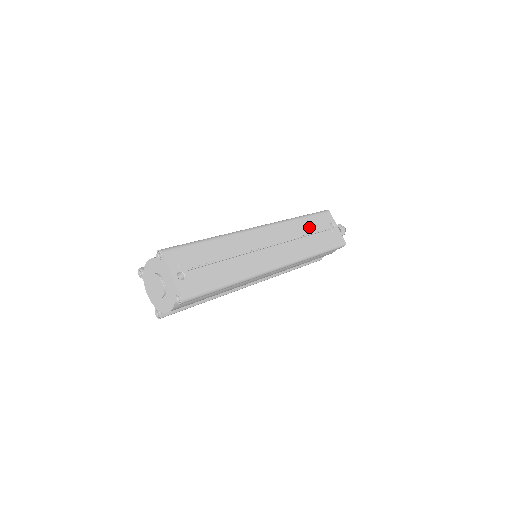
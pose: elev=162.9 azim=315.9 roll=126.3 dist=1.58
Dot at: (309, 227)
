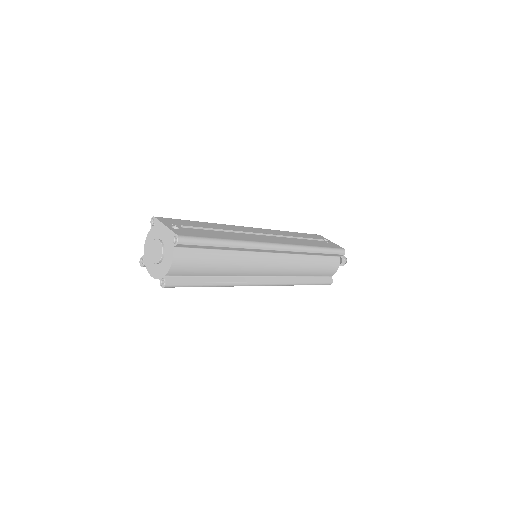
Dot at: (301, 236)
